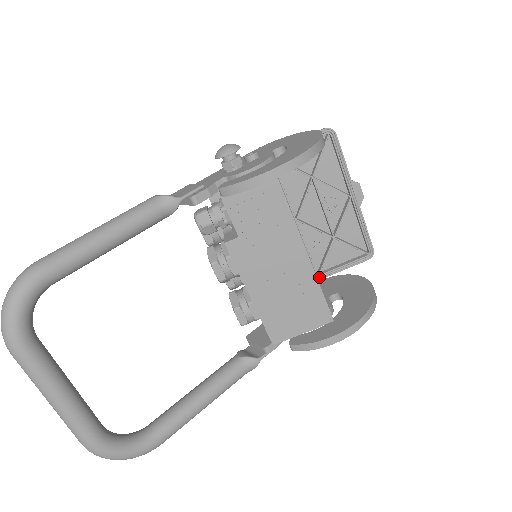
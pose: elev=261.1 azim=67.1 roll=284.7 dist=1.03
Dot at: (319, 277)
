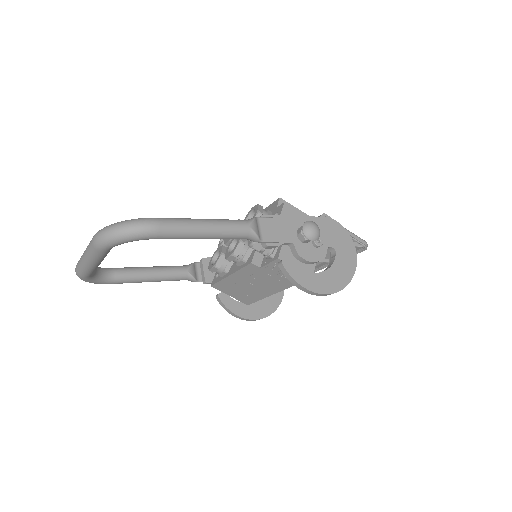
Dot at: occluded
